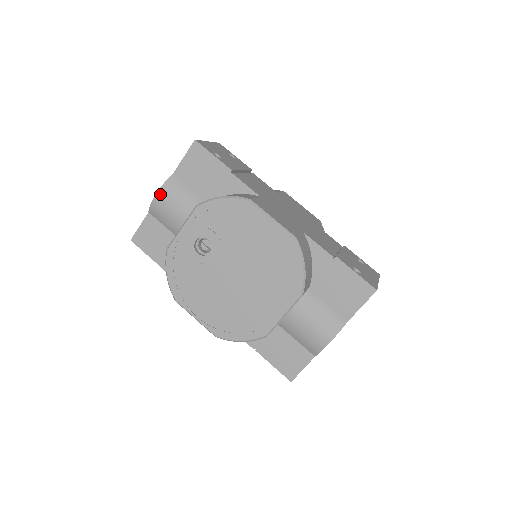
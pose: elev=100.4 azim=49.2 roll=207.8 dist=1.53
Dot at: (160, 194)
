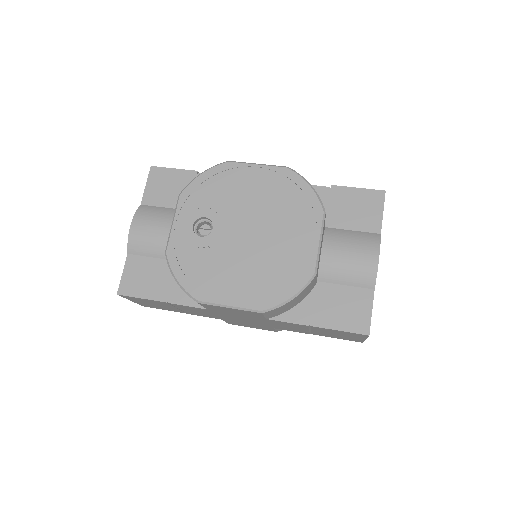
Dot at: (135, 223)
